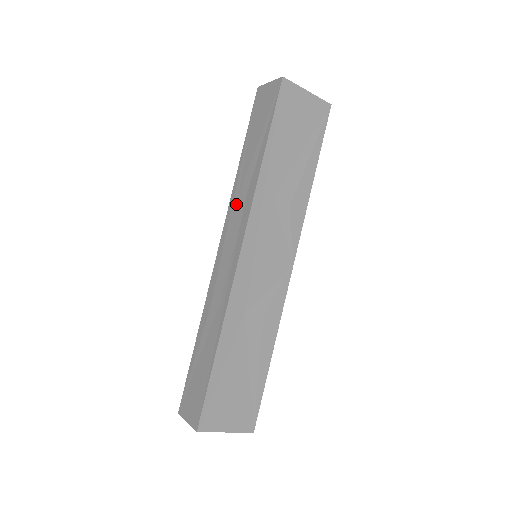
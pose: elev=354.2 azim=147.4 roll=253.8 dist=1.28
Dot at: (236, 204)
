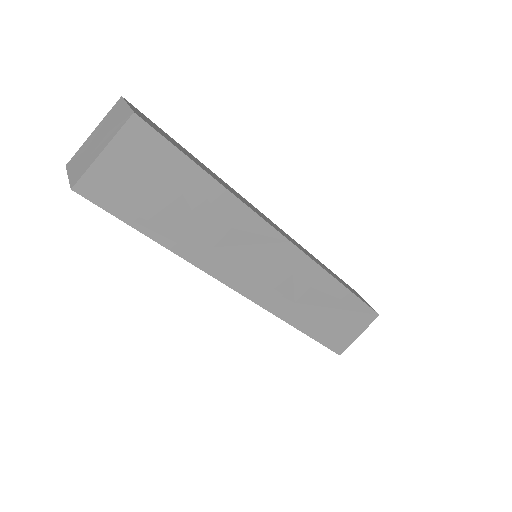
Dot at: occluded
